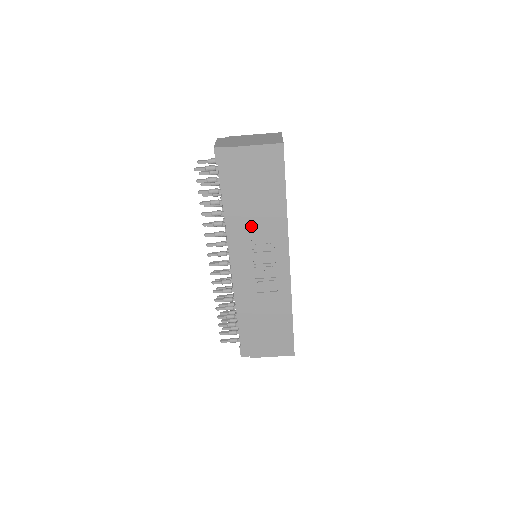
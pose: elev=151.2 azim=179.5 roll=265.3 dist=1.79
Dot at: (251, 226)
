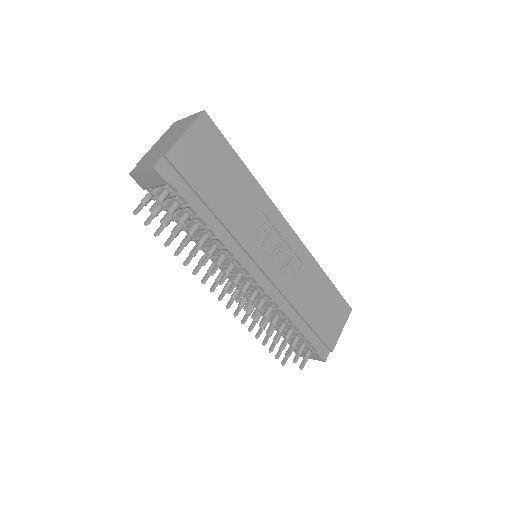
Dot at: (241, 220)
